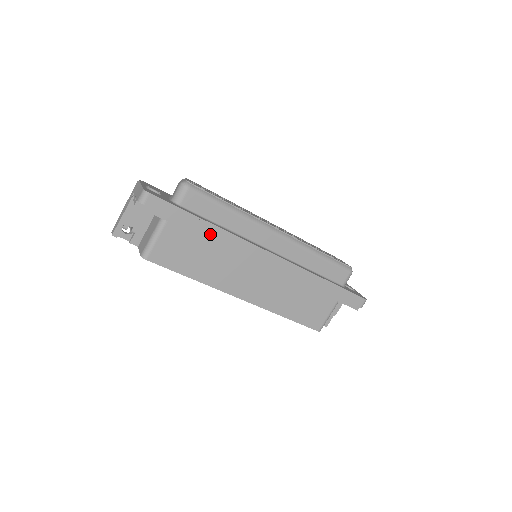
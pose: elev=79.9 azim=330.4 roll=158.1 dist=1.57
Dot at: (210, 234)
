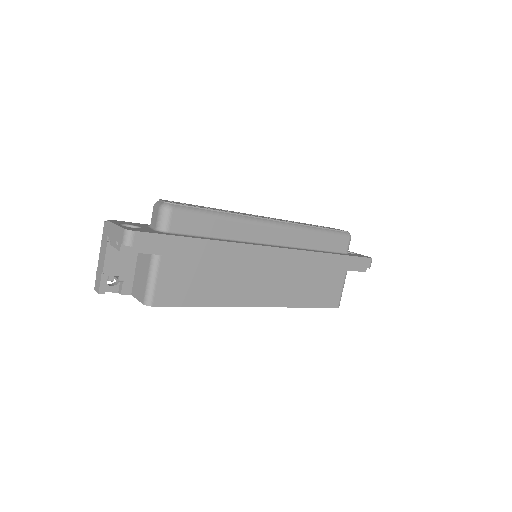
Dot at: (211, 251)
